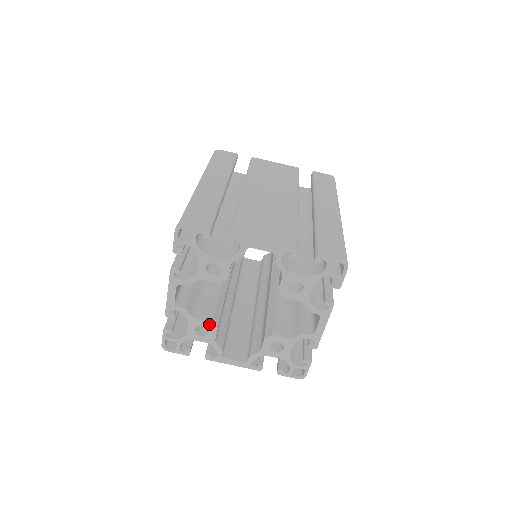
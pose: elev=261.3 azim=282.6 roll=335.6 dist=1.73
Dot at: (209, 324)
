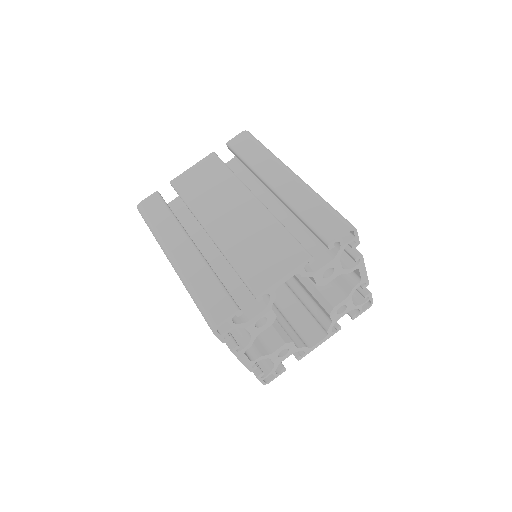
Dot at: (285, 346)
